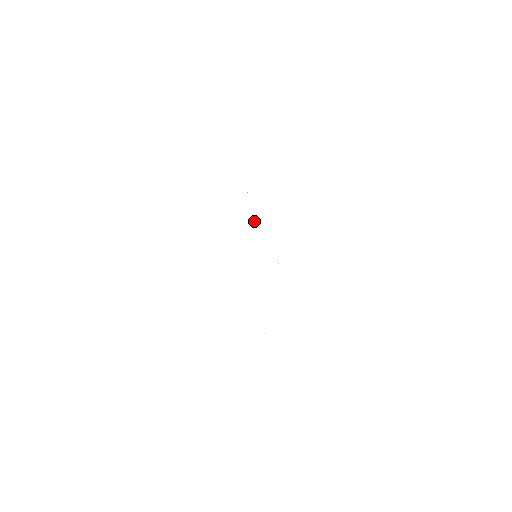
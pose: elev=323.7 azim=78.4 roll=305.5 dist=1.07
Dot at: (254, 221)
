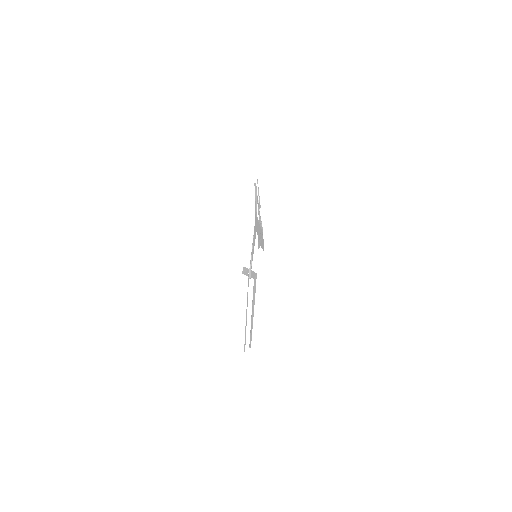
Dot at: occluded
